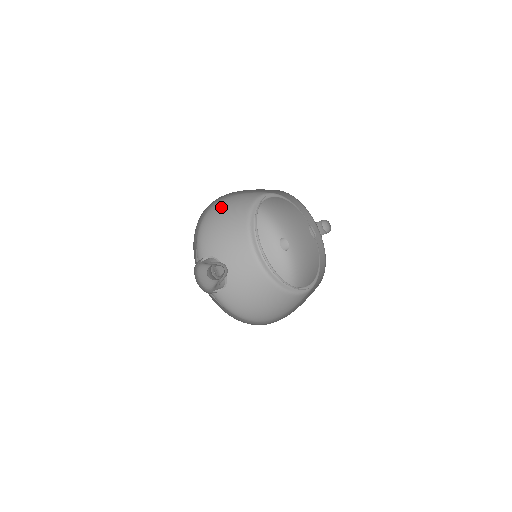
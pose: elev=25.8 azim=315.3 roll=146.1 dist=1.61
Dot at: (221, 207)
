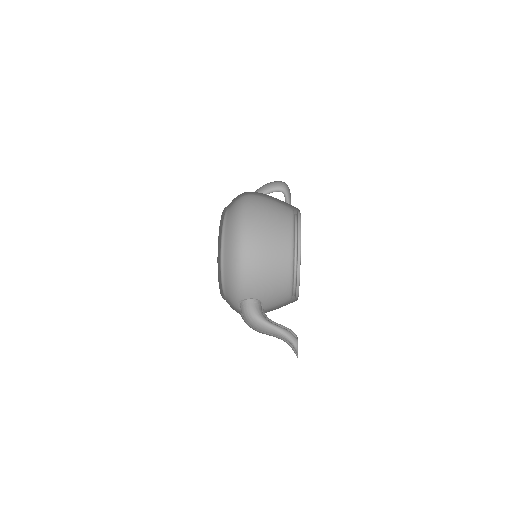
Dot at: (262, 253)
